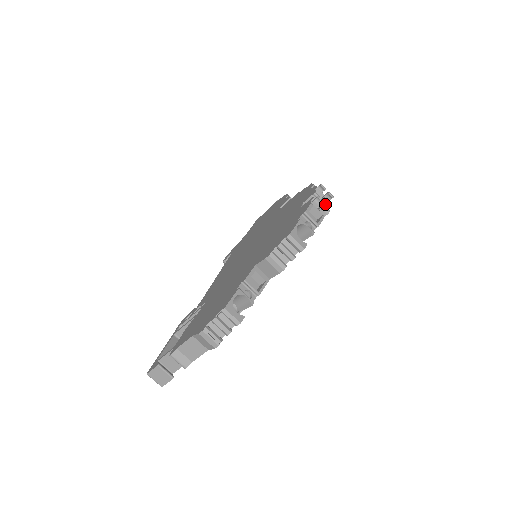
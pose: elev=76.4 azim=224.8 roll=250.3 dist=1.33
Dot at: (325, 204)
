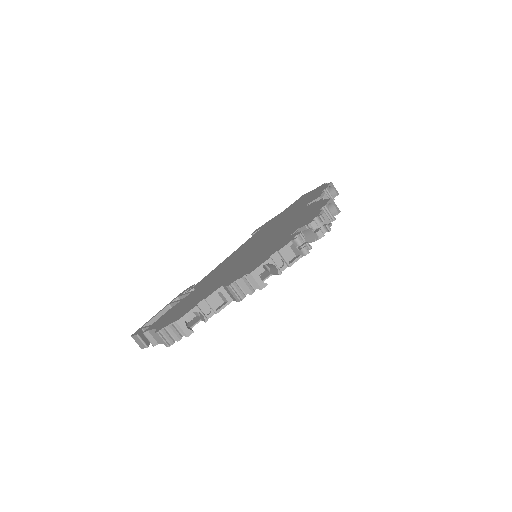
Dot at: (317, 237)
